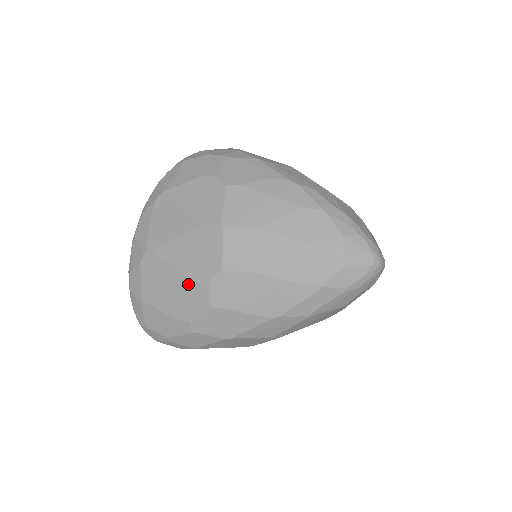
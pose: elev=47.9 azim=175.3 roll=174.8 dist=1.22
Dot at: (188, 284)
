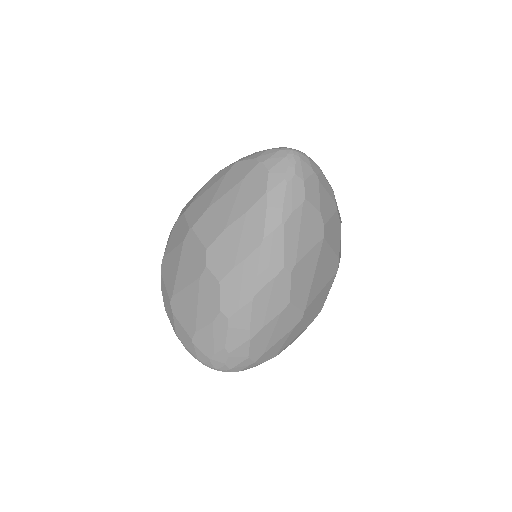
Dot at: (199, 285)
